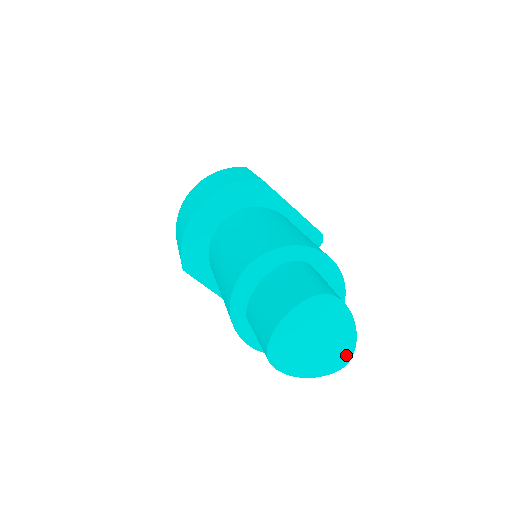
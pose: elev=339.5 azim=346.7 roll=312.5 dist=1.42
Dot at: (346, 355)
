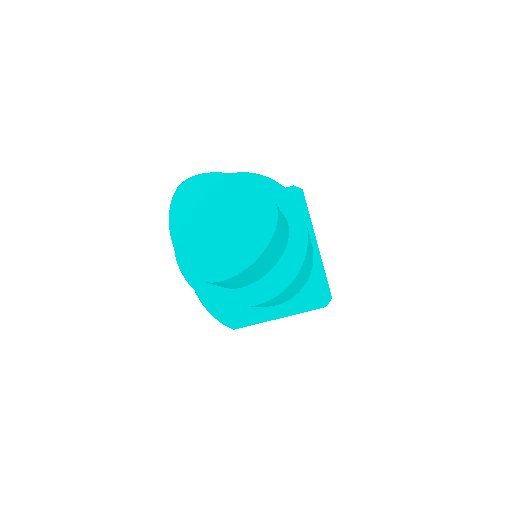
Dot at: (265, 203)
